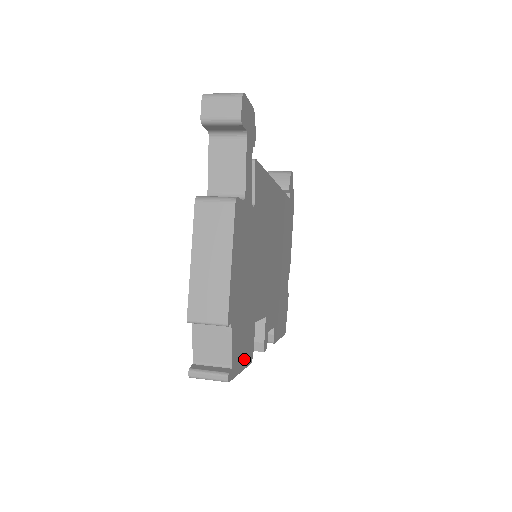
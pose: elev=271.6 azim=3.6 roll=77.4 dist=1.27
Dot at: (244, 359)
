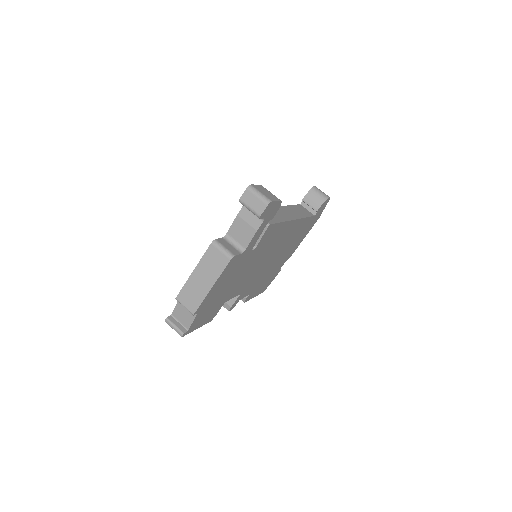
Dot at: (203, 322)
